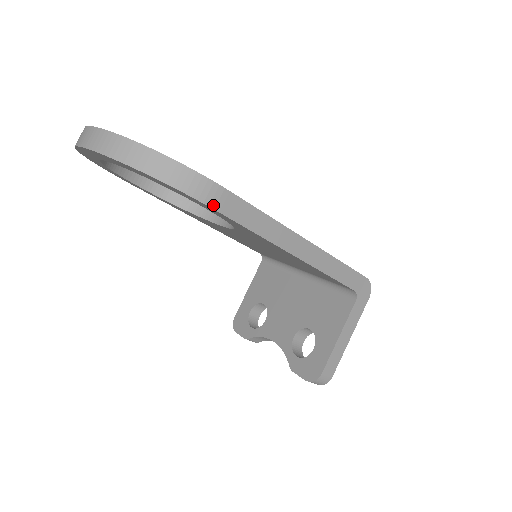
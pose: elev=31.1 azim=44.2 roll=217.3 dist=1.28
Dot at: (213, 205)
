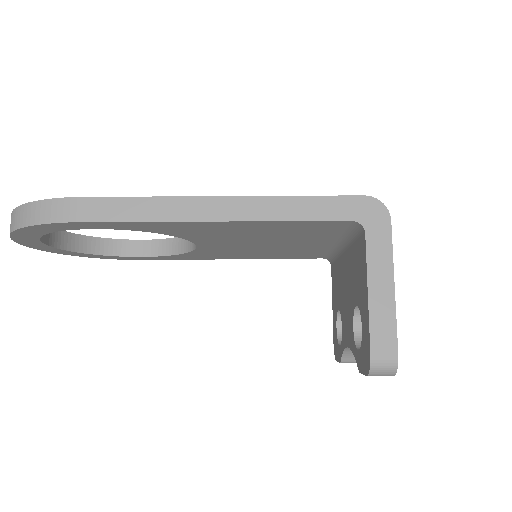
Dot at: (73, 219)
